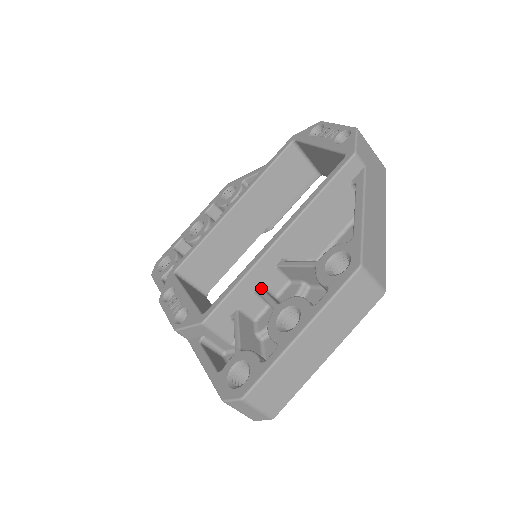
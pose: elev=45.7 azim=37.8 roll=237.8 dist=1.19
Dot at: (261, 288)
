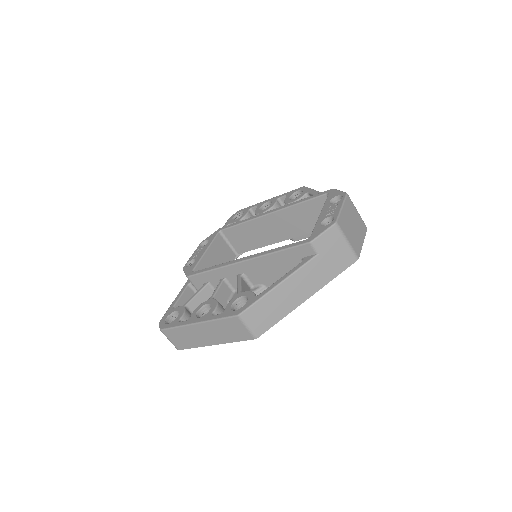
Dot at: (222, 281)
